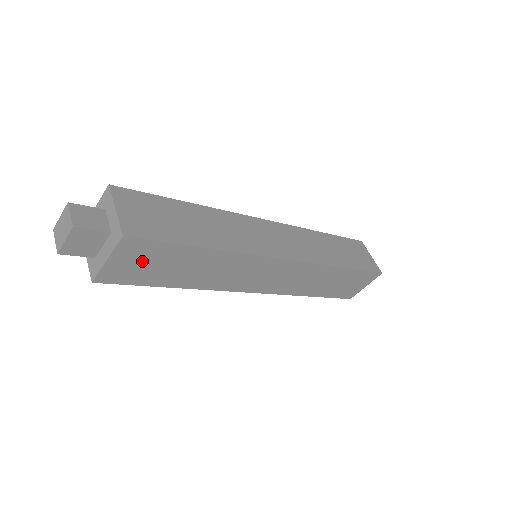
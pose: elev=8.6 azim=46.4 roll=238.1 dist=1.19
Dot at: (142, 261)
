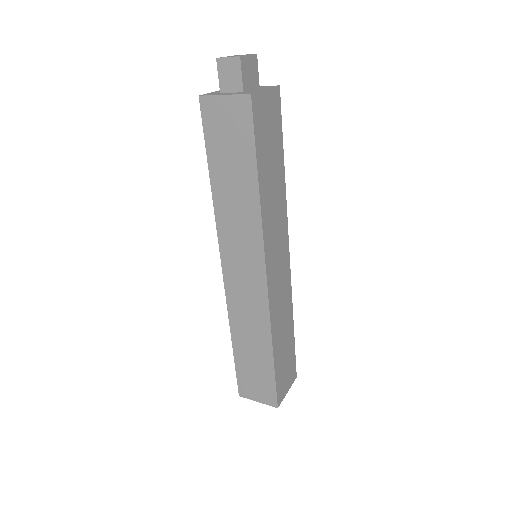
Dot at: (270, 121)
